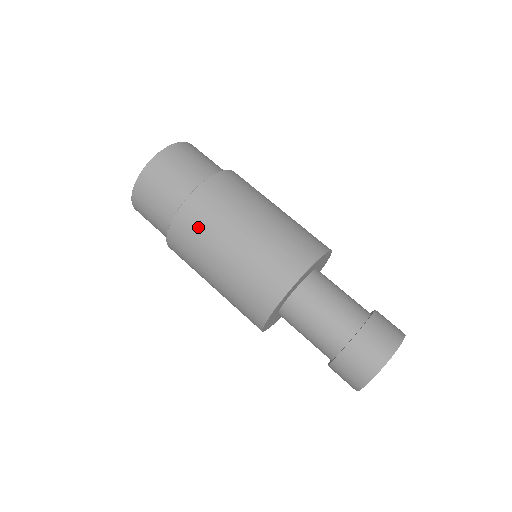
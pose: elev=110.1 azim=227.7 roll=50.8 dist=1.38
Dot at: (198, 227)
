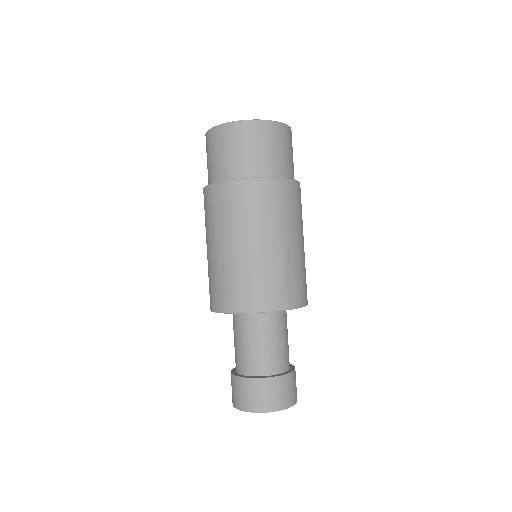
Dot at: (277, 205)
